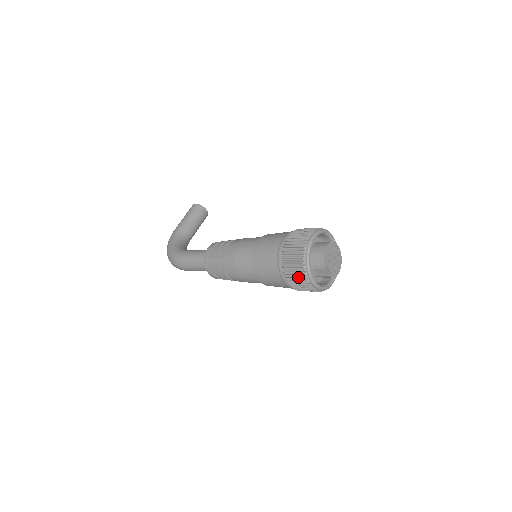
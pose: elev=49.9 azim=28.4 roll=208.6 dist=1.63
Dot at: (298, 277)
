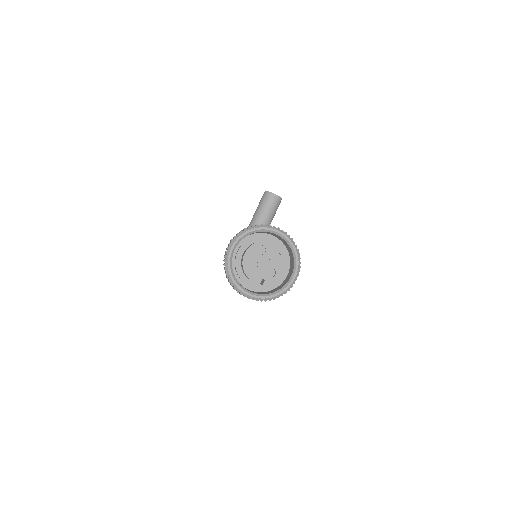
Dot at: occluded
